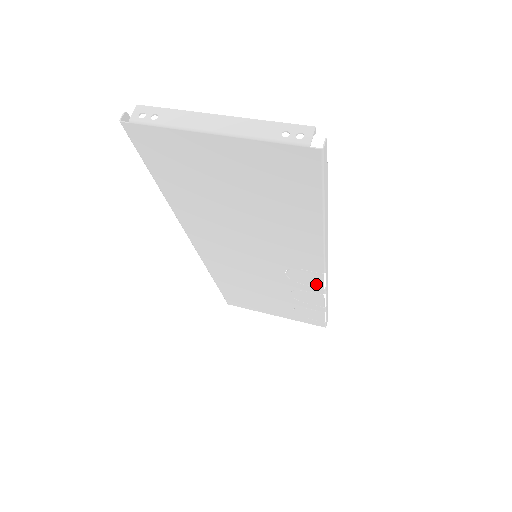
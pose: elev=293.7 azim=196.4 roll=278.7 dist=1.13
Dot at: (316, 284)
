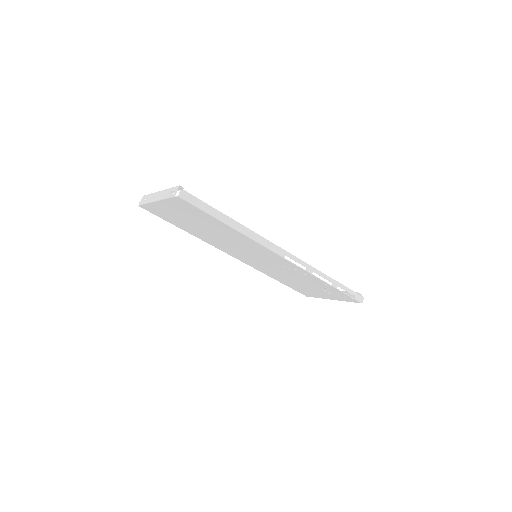
Dot at: (297, 267)
